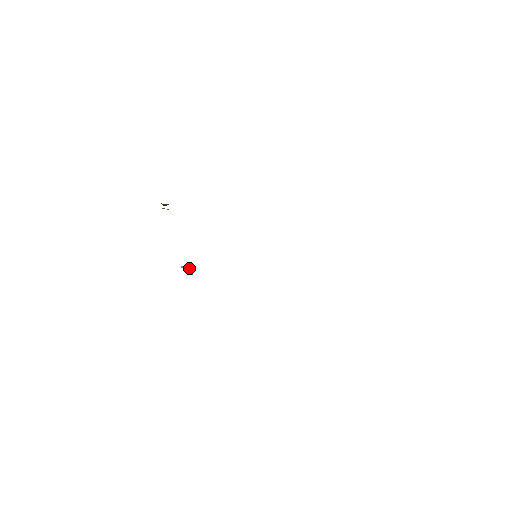
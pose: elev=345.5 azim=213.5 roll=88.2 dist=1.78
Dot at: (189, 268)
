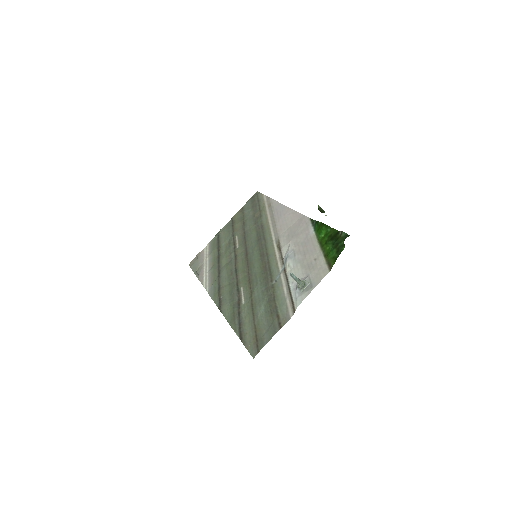
Dot at: (300, 280)
